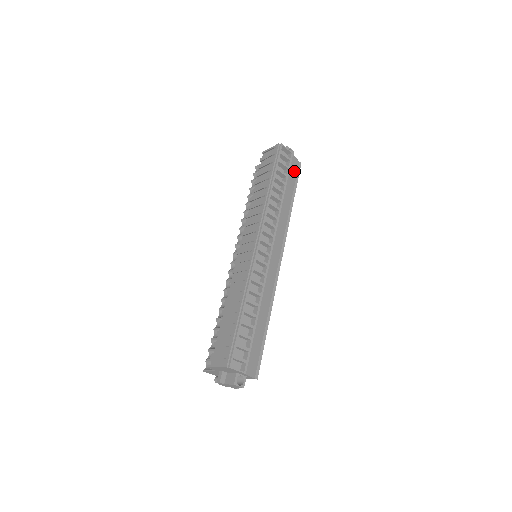
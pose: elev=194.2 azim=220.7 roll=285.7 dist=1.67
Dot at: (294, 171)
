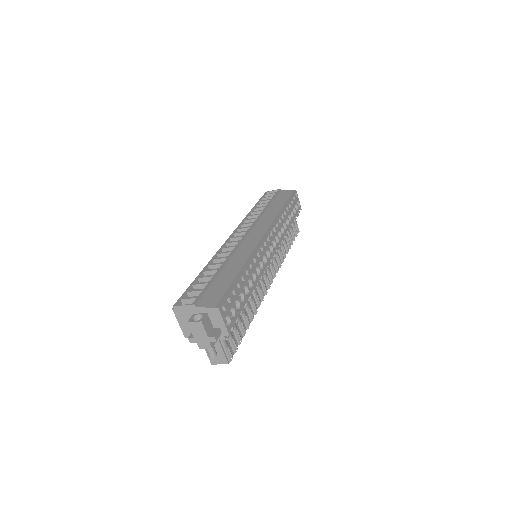
Dot at: (285, 196)
